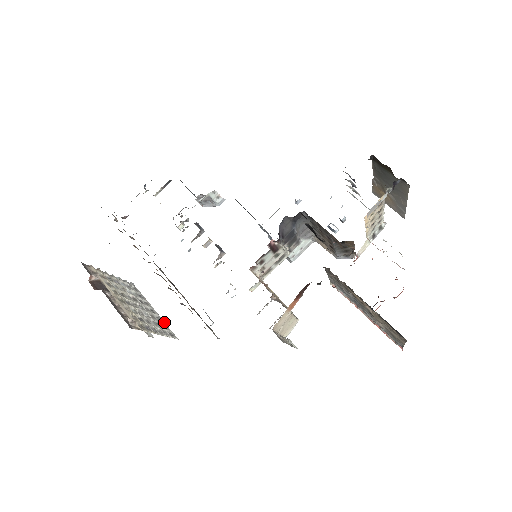
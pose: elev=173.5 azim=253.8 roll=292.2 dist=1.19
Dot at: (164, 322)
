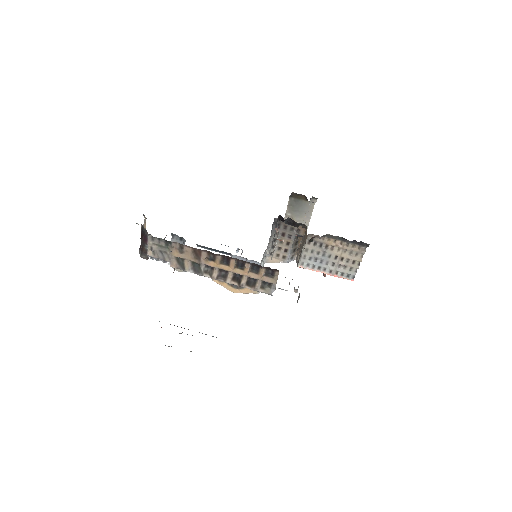
Dot at: occluded
